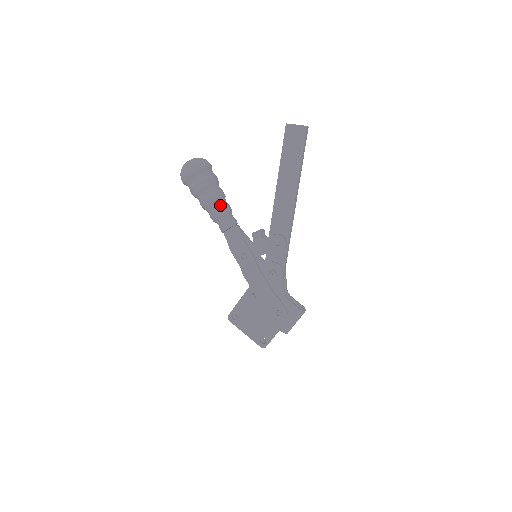
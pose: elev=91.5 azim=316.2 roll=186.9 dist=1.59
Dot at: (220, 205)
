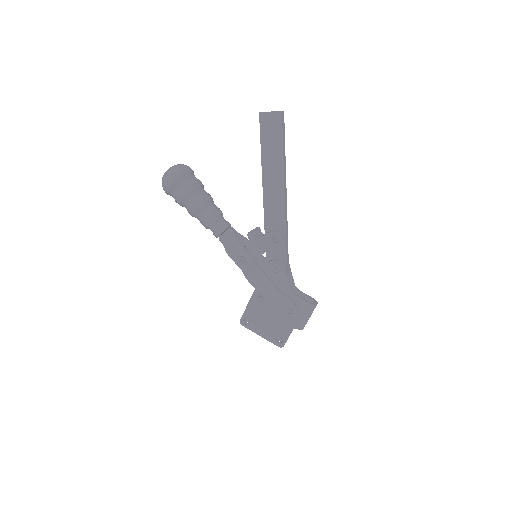
Dot at: (208, 211)
